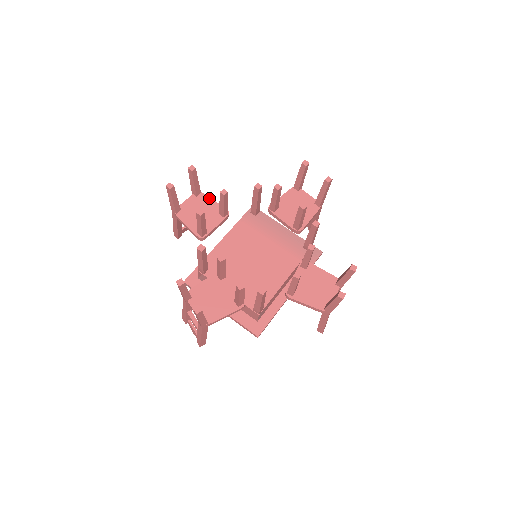
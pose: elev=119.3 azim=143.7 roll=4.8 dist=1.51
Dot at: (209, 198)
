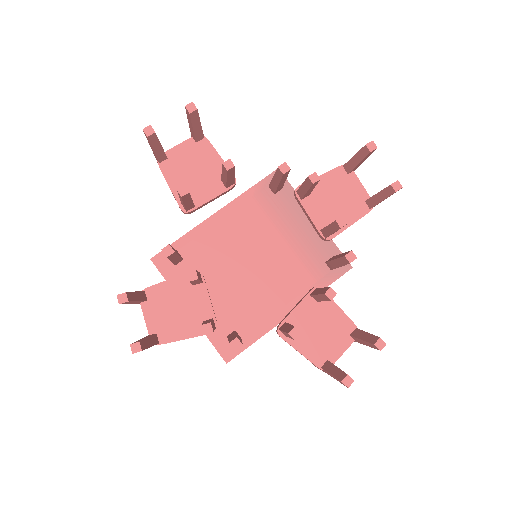
Dot at: (214, 150)
